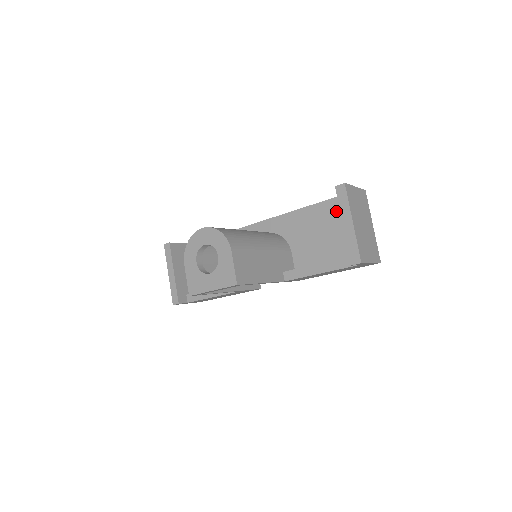
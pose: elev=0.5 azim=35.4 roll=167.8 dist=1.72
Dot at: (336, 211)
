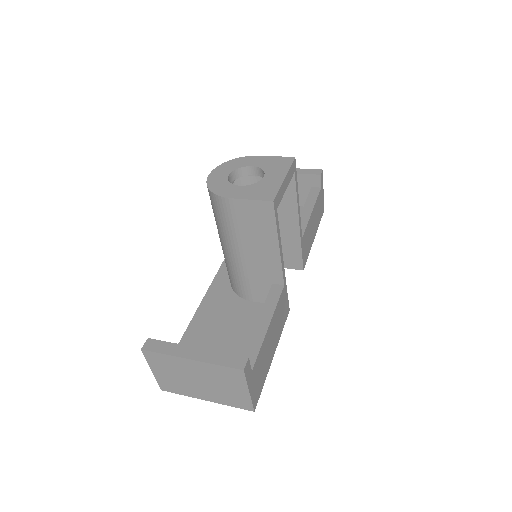
Dot at: occluded
